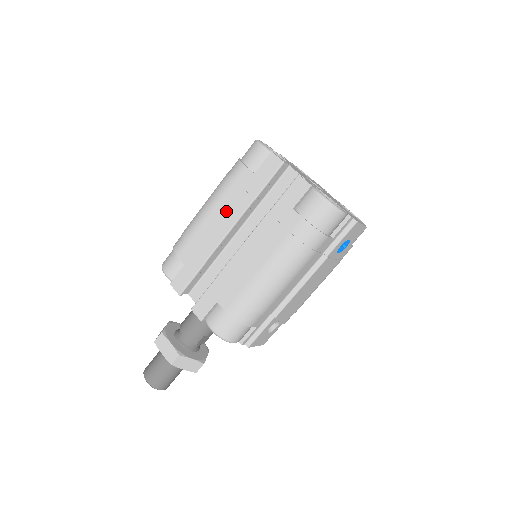
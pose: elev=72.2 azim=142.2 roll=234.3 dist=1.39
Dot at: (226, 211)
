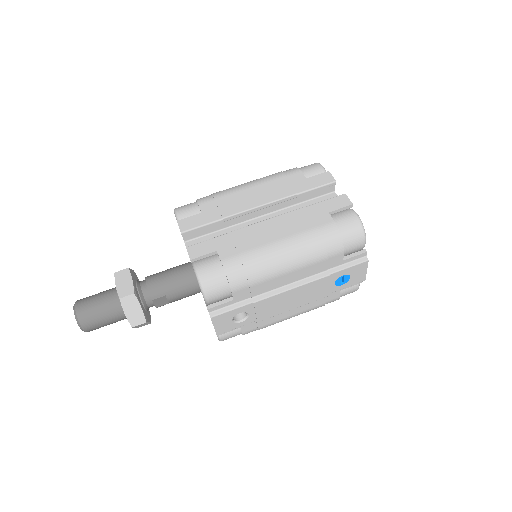
Dot at: (266, 191)
